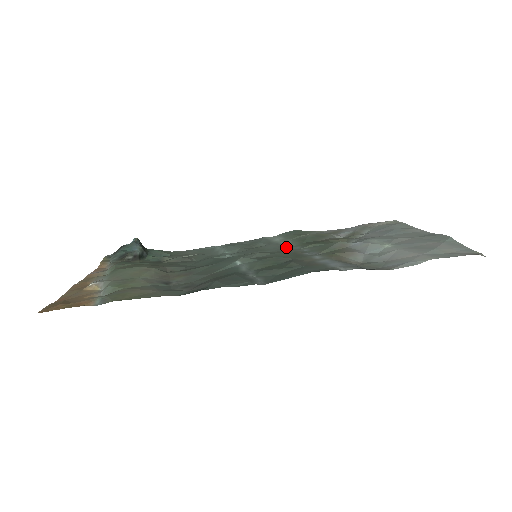
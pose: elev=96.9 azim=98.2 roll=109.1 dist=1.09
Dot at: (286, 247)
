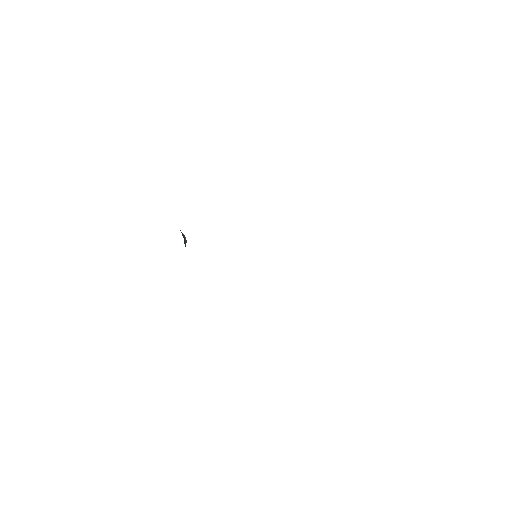
Dot at: occluded
